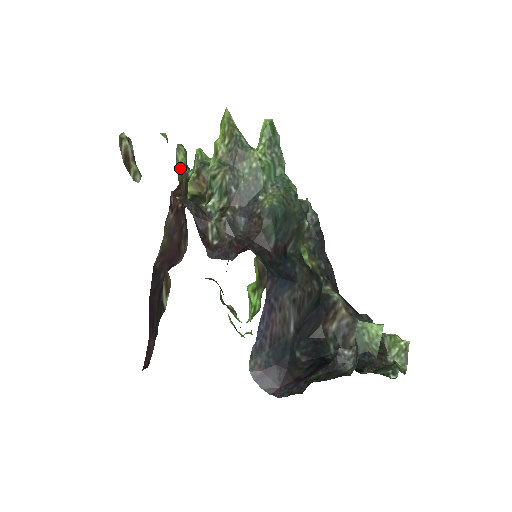
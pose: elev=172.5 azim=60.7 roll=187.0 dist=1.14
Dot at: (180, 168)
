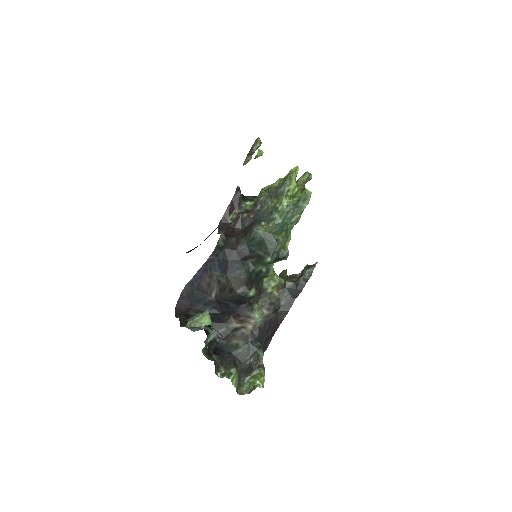
Dot at: occluded
